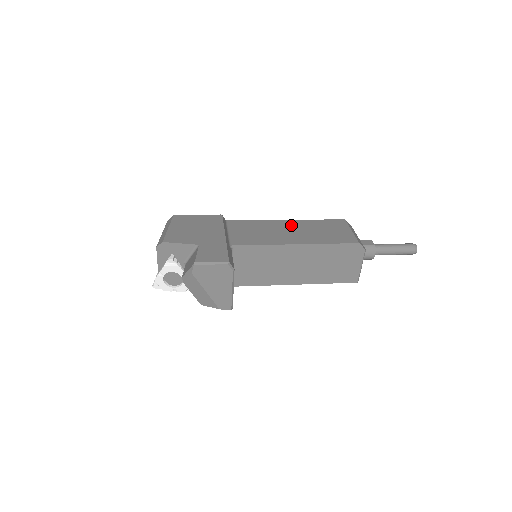
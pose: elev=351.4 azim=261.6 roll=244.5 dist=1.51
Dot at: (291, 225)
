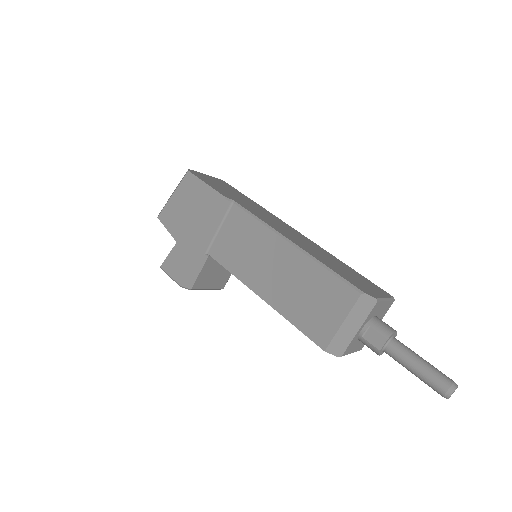
Dot at: (285, 259)
